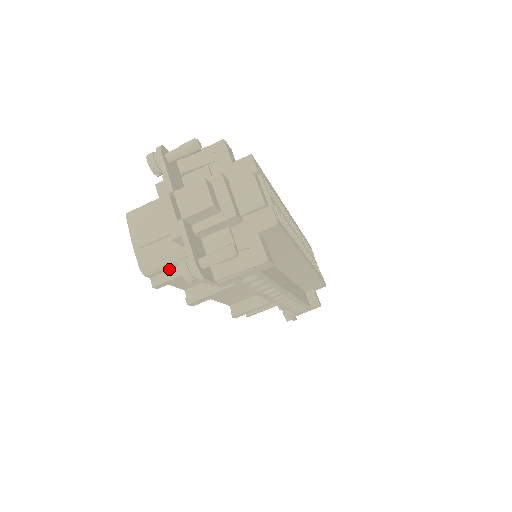
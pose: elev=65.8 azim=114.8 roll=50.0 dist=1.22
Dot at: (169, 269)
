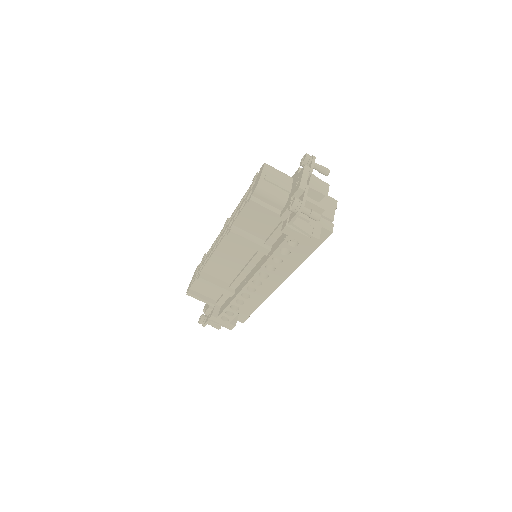
Dot at: (264, 201)
